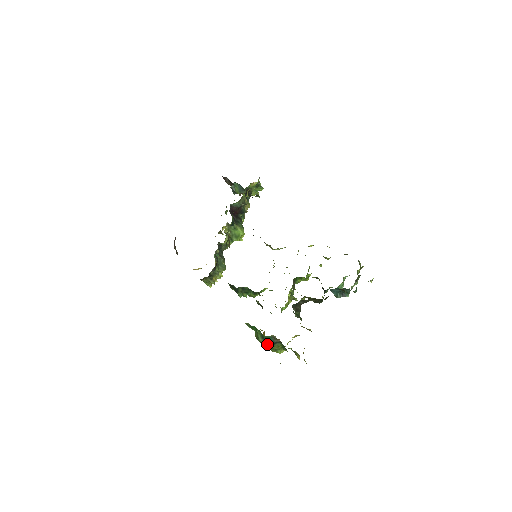
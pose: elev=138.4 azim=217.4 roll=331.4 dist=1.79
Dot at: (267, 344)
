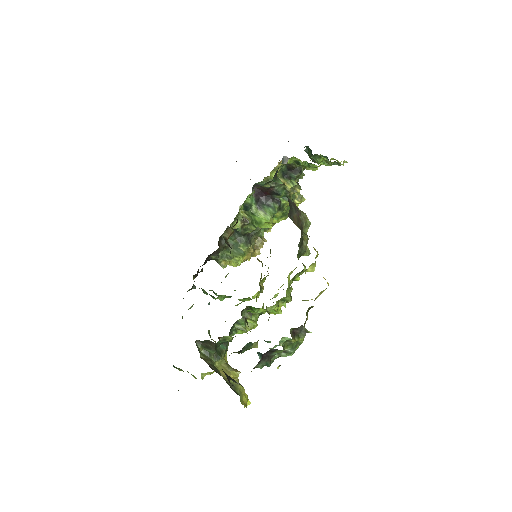
Dot at: occluded
